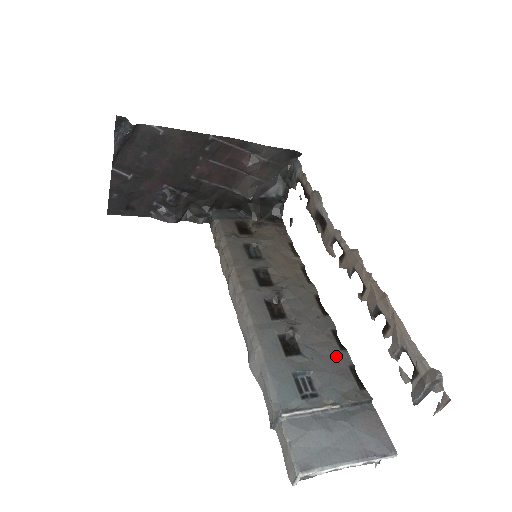
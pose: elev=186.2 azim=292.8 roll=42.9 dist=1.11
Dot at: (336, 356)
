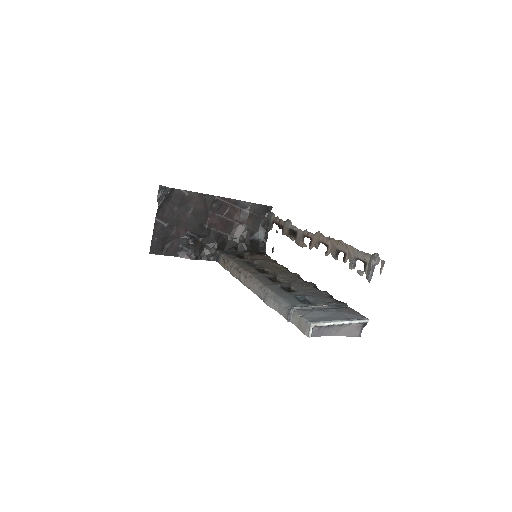
Dot at: (319, 293)
